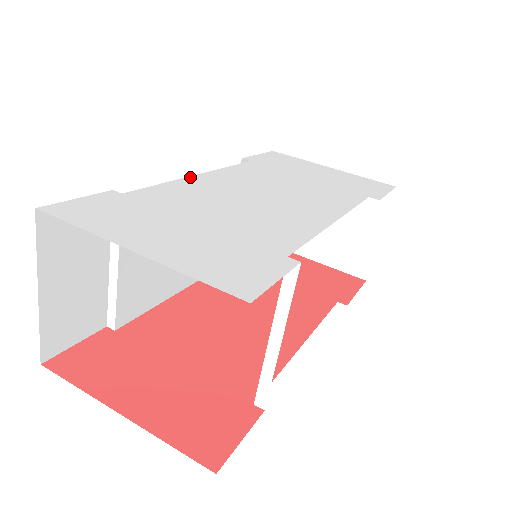
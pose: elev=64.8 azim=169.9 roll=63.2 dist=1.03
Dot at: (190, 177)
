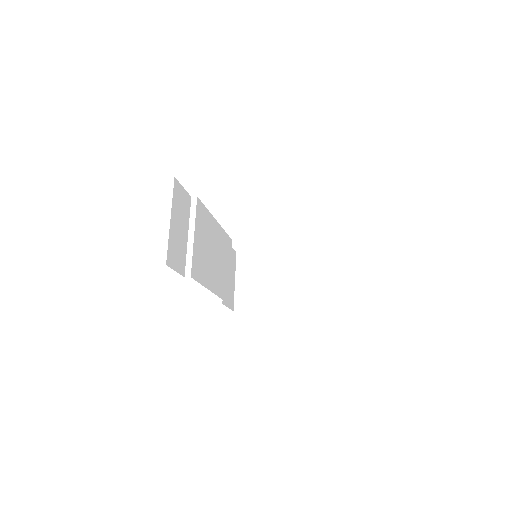
Dot at: occluded
